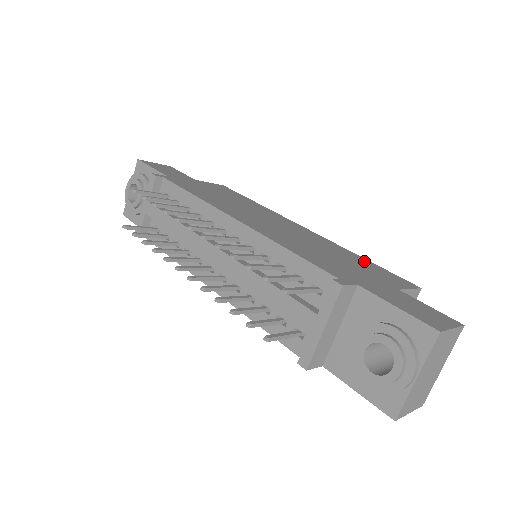
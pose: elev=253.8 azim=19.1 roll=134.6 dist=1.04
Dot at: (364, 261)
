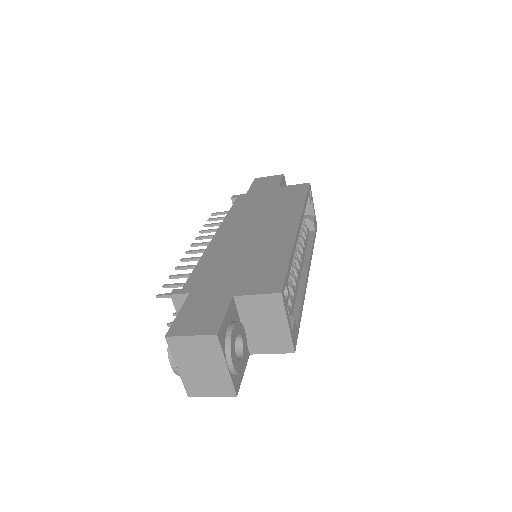
Dot at: (278, 263)
